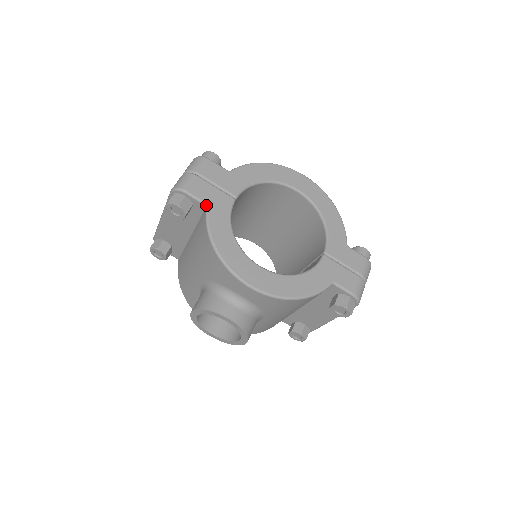
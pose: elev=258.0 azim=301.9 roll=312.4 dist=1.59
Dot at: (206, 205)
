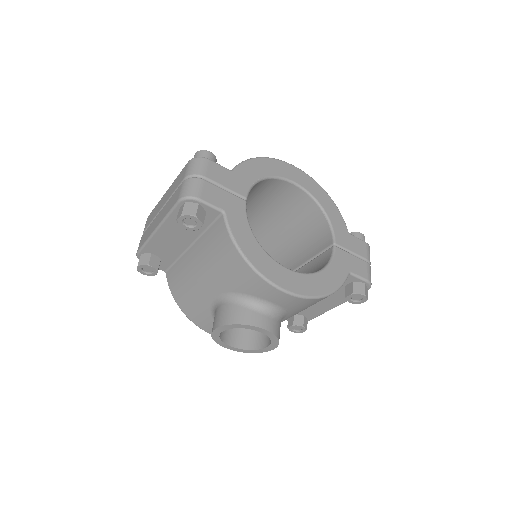
Dot at: (222, 212)
